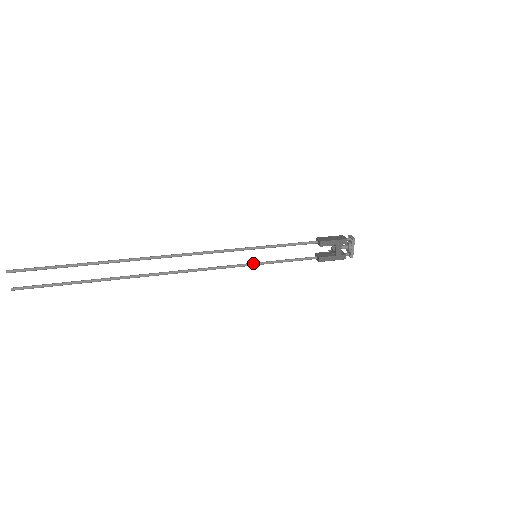
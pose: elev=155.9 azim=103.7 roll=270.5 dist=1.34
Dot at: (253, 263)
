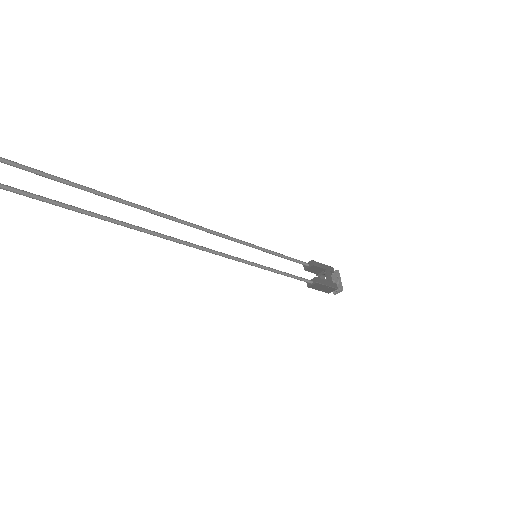
Dot at: occluded
